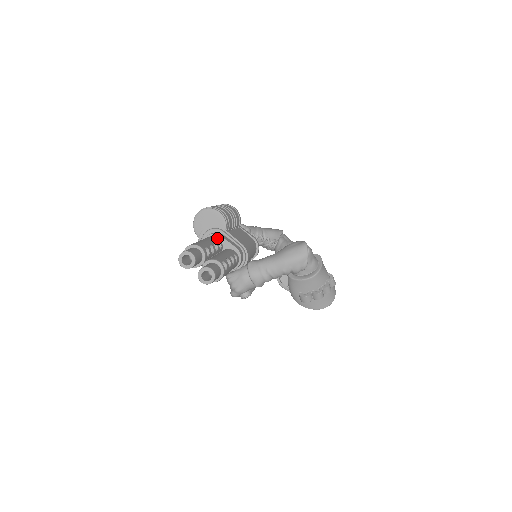
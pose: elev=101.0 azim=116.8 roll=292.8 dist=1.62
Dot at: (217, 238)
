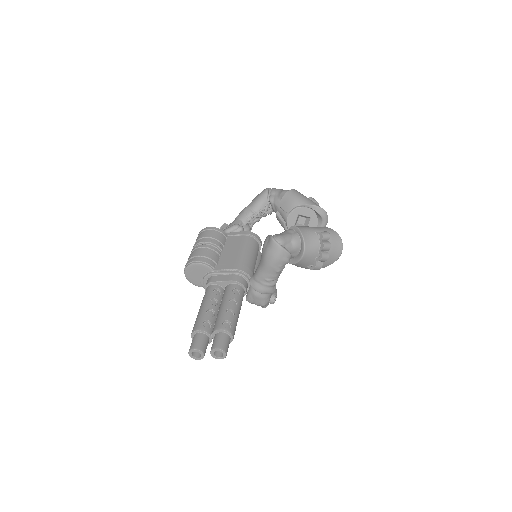
Dot at: (212, 287)
